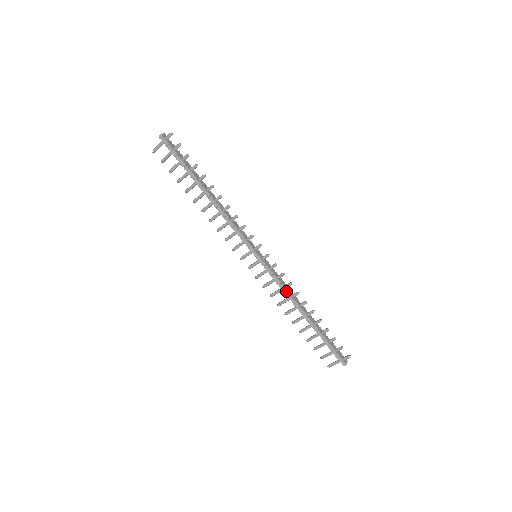
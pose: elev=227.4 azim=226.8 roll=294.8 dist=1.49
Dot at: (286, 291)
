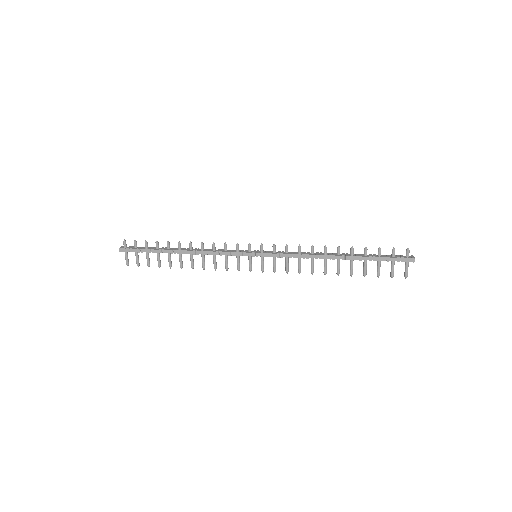
Dot at: (302, 255)
